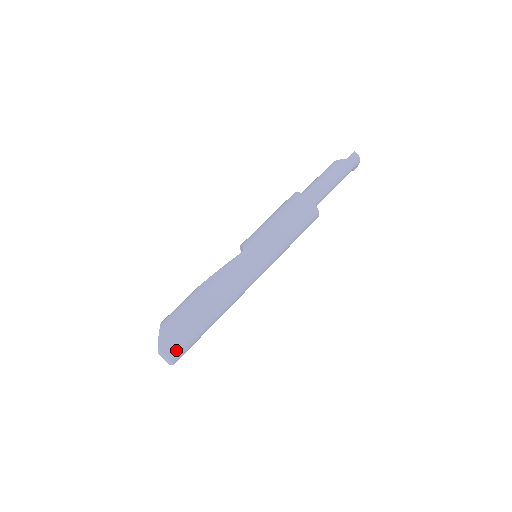
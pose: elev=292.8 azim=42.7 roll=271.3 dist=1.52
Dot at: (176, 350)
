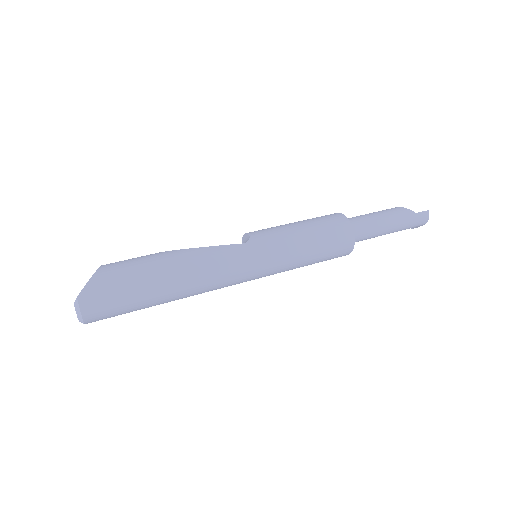
Dot at: (98, 311)
